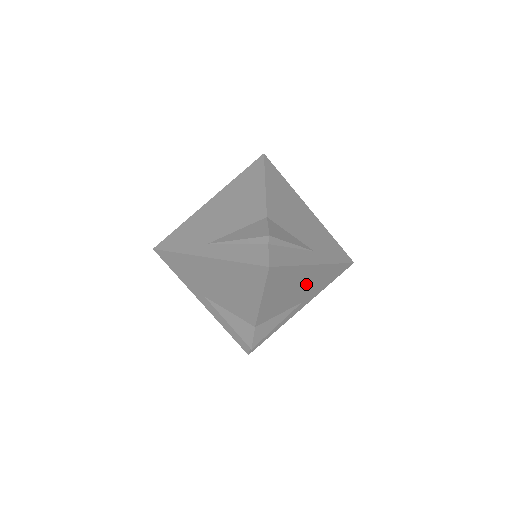
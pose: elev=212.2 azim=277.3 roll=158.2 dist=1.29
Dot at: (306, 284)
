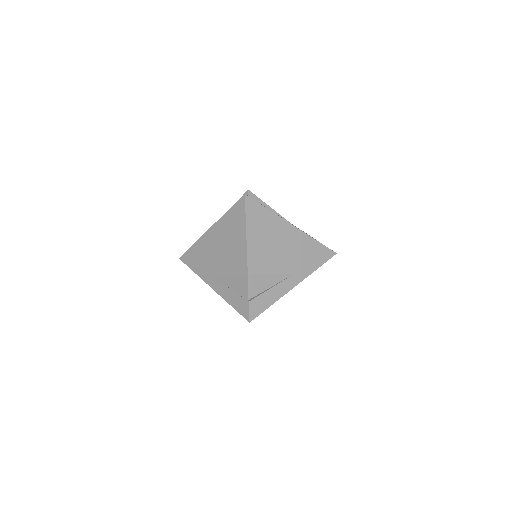
Dot at: occluded
